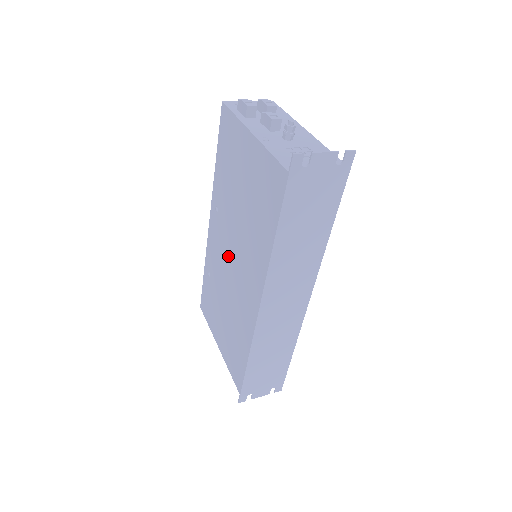
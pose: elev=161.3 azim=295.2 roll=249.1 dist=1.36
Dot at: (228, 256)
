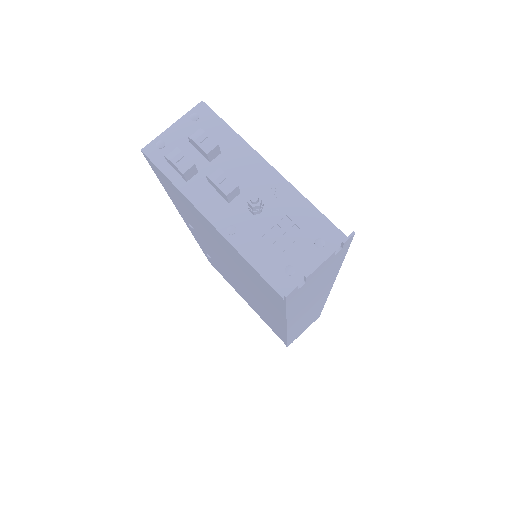
Dot at: (228, 269)
